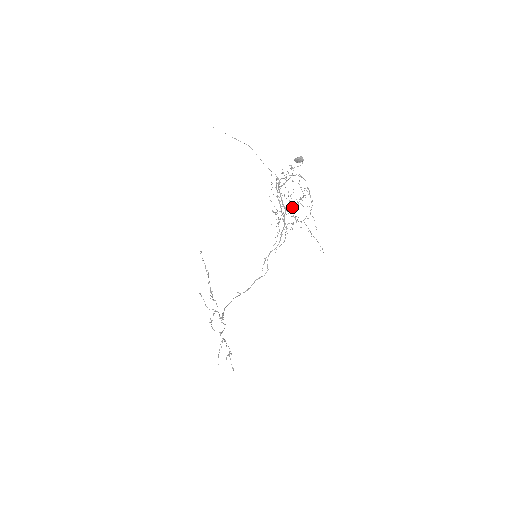
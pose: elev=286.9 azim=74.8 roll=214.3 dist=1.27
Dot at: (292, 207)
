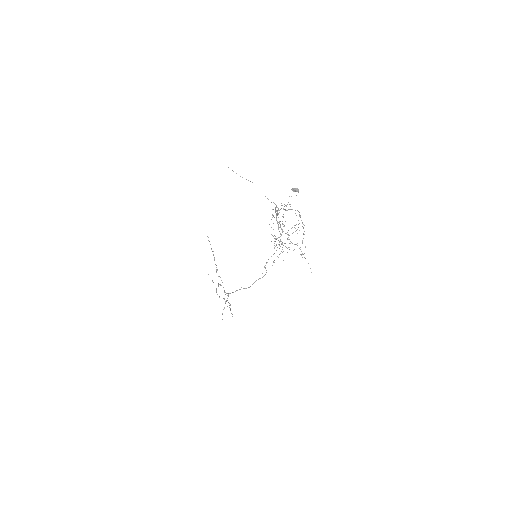
Dot at: occluded
